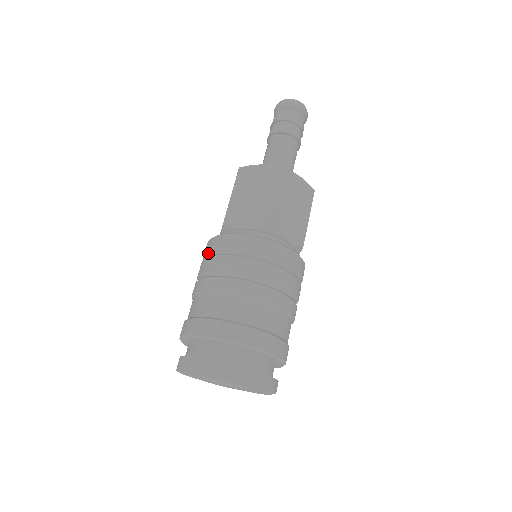
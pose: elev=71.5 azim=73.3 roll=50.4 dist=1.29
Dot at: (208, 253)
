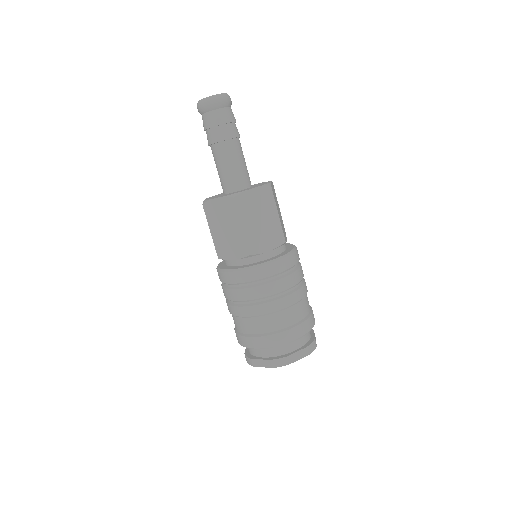
Dot at: occluded
